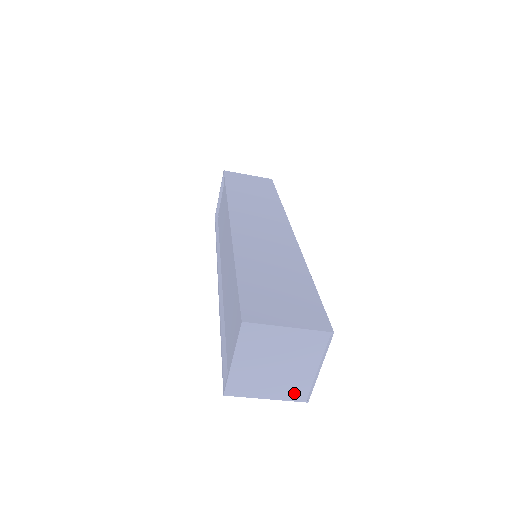
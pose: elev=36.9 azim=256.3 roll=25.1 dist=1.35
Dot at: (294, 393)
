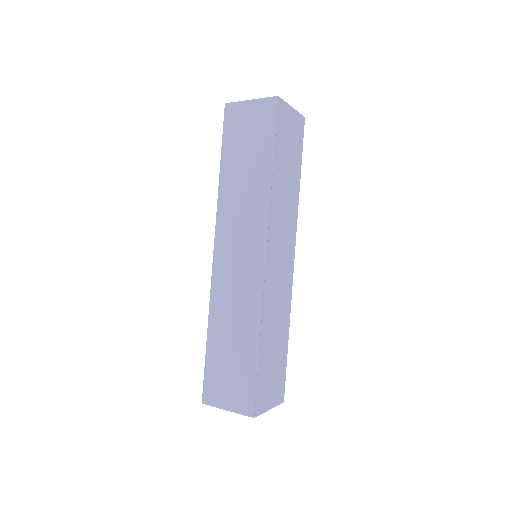
Dot at: occluded
